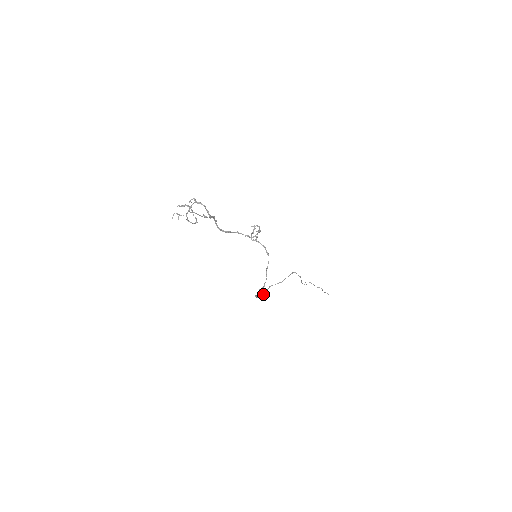
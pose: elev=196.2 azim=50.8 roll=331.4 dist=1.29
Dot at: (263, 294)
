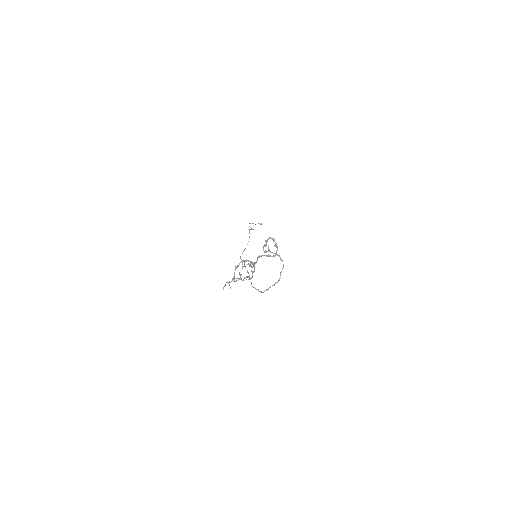
Dot at: (249, 276)
